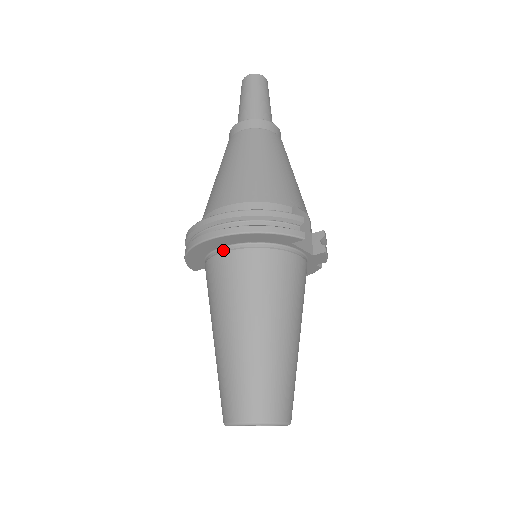
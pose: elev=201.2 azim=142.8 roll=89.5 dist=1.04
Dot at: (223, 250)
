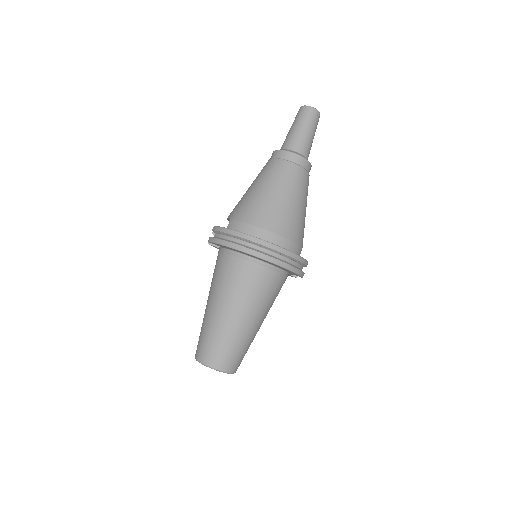
Dot at: (258, 262)
